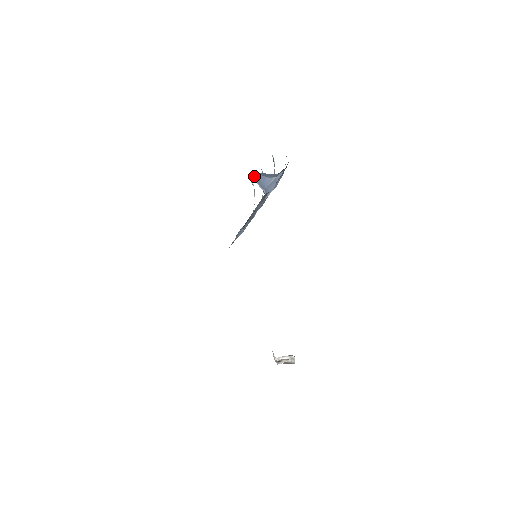
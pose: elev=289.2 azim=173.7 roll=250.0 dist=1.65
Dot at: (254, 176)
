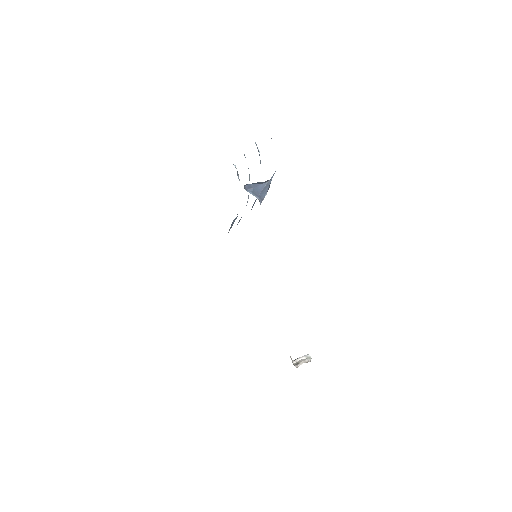
Dot at: (247, 187)
